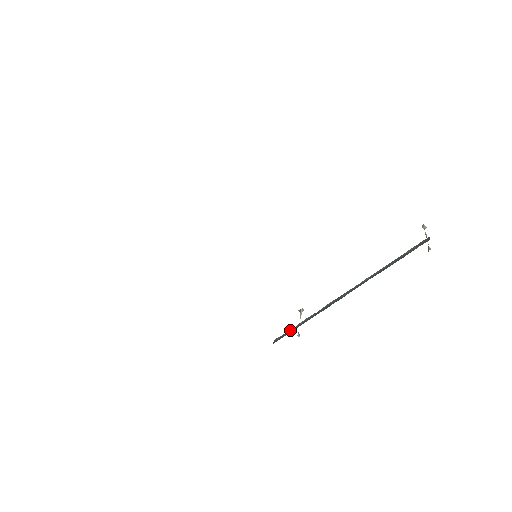
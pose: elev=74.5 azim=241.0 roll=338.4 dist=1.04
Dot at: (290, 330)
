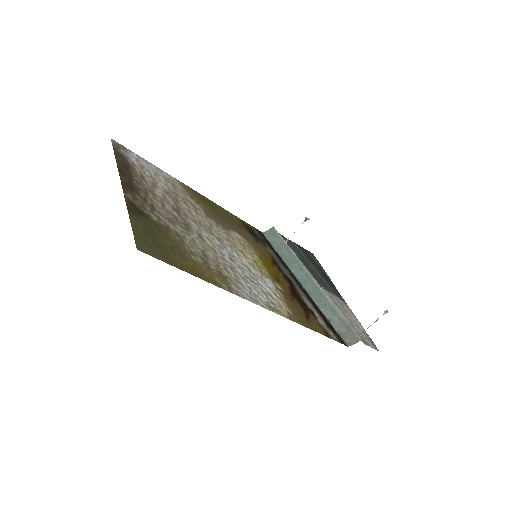
Dot at: (281, 239)
